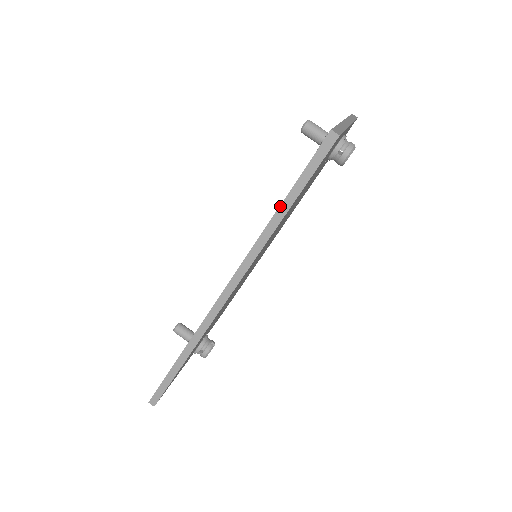
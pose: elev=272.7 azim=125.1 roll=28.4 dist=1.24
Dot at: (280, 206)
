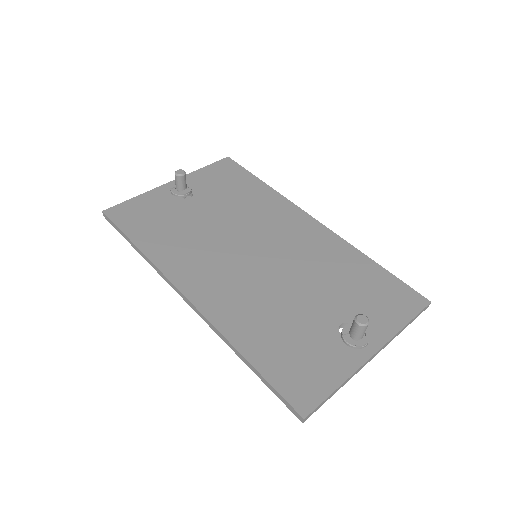
Dot at: (248, 362)
